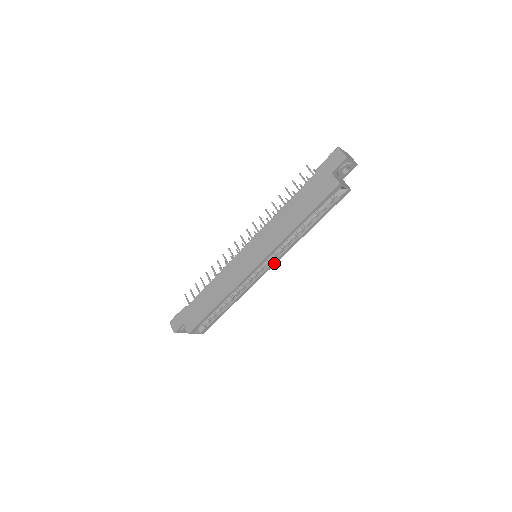
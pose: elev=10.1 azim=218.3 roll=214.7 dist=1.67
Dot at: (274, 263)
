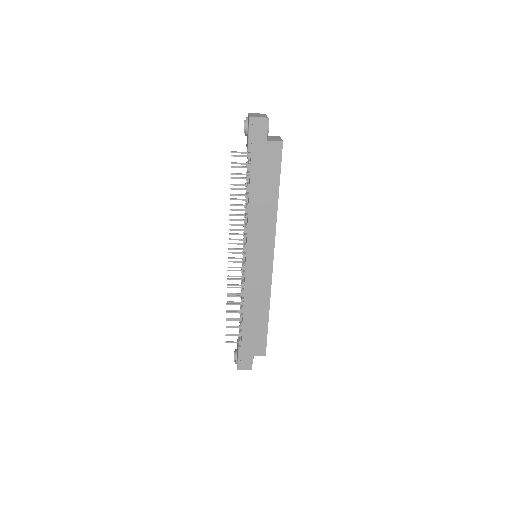
Dot at: occluded
